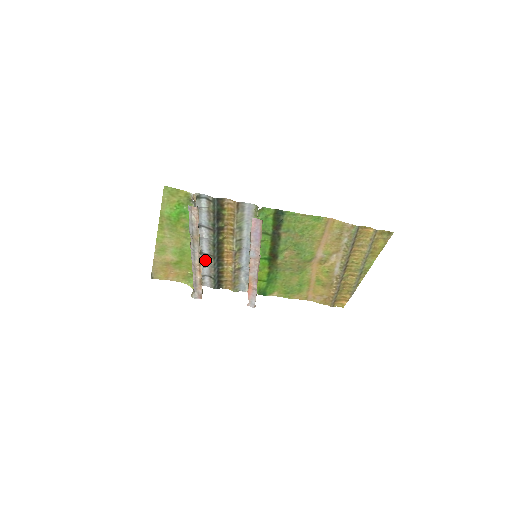
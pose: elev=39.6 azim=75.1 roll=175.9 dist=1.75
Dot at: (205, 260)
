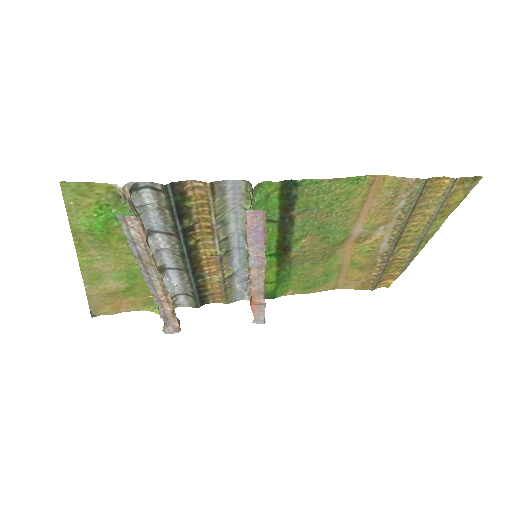
Dot at: (173, 276)
